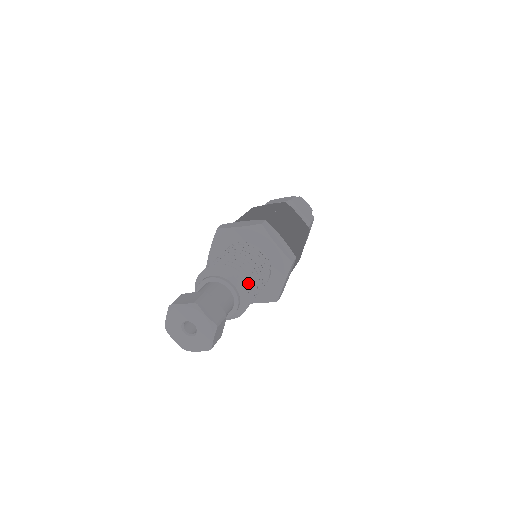
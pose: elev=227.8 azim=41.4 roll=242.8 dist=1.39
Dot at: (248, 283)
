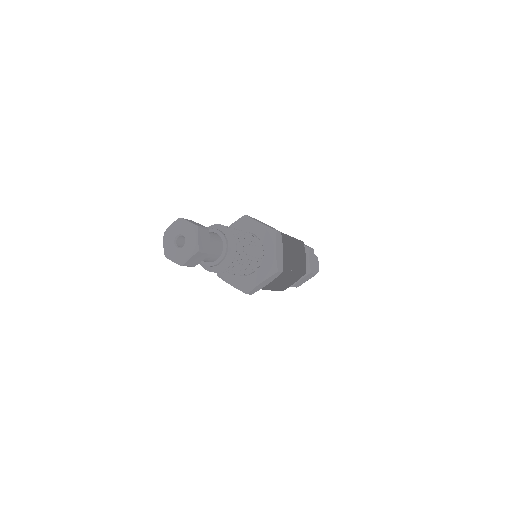
Dot at: (233, 231)
